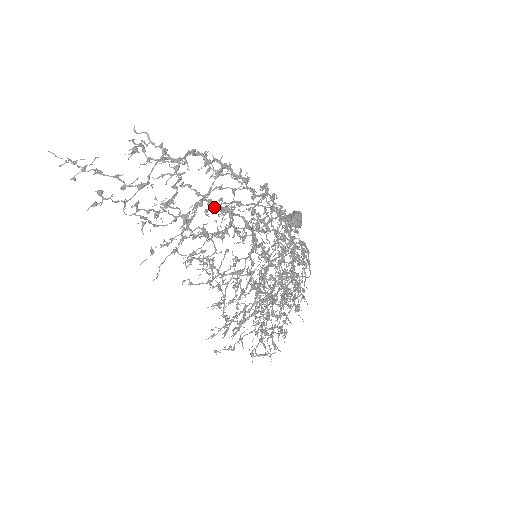
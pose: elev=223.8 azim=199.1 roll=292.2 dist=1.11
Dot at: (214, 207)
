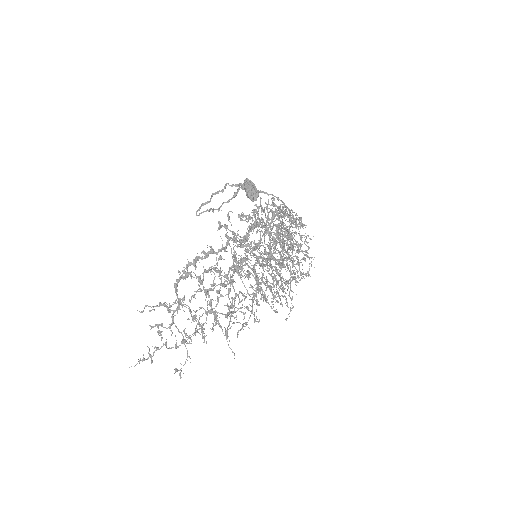
Dot at: occluded
